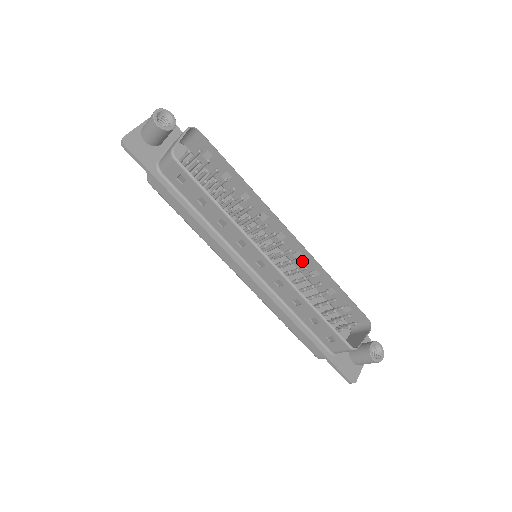
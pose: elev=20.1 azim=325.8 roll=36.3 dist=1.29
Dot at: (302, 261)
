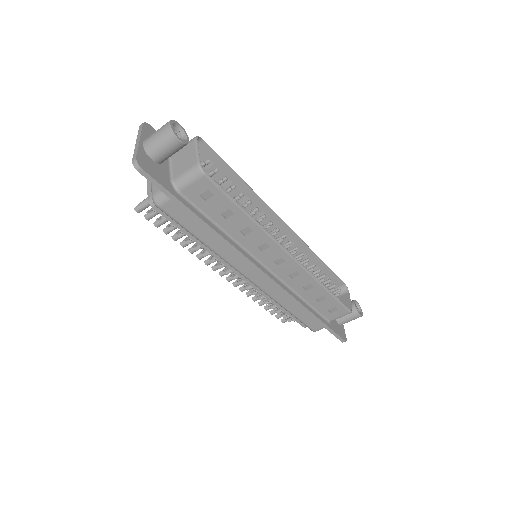
Dot at: occluded
